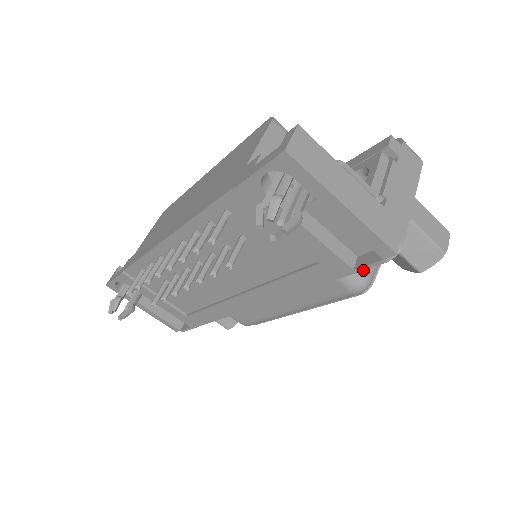
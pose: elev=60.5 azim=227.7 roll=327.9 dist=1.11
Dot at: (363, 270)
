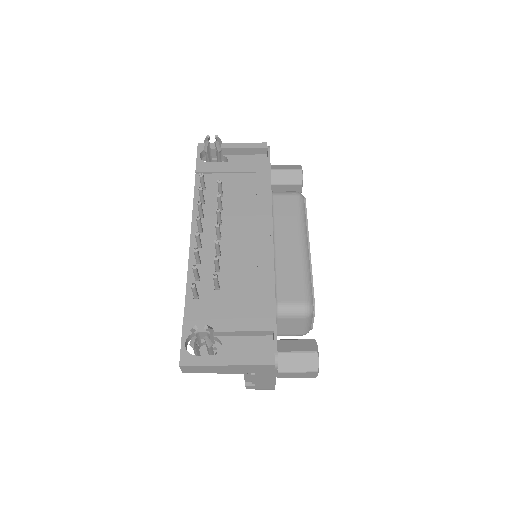
Dot at: occluded
